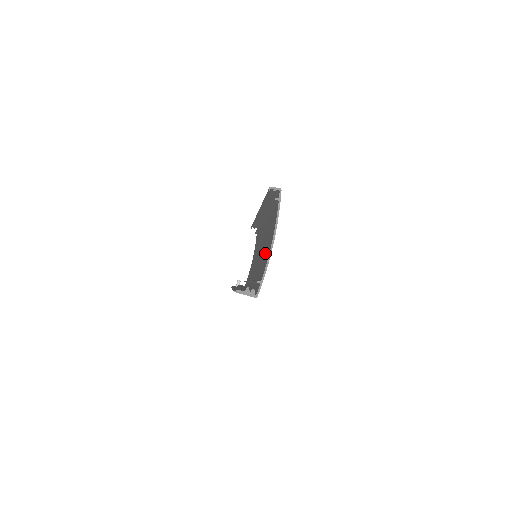
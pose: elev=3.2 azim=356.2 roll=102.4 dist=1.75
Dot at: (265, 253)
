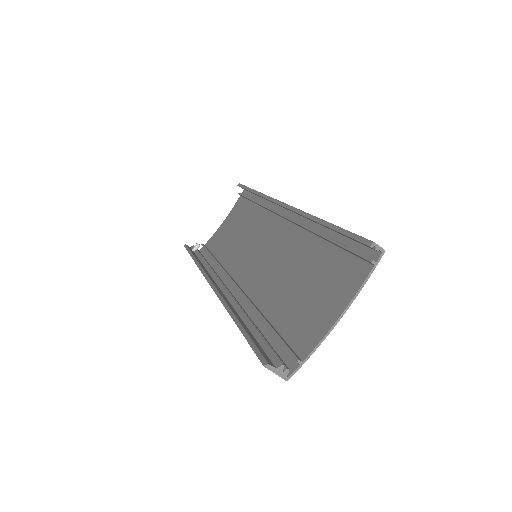
Dot at: (301, 298)
